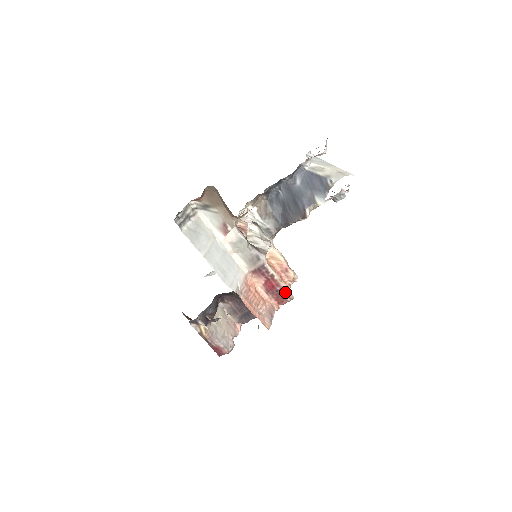
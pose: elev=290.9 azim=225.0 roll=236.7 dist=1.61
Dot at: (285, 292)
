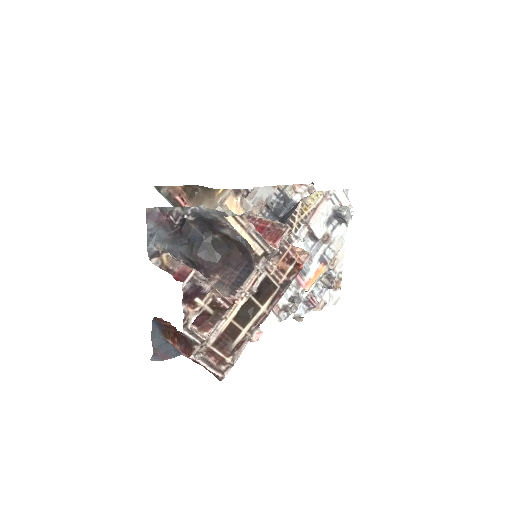
Dot at: (277, 225)
